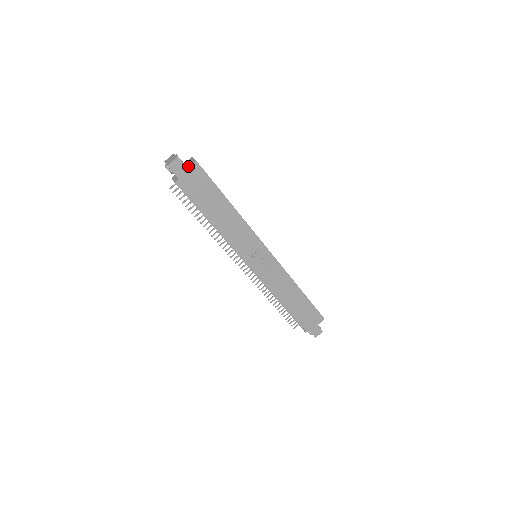
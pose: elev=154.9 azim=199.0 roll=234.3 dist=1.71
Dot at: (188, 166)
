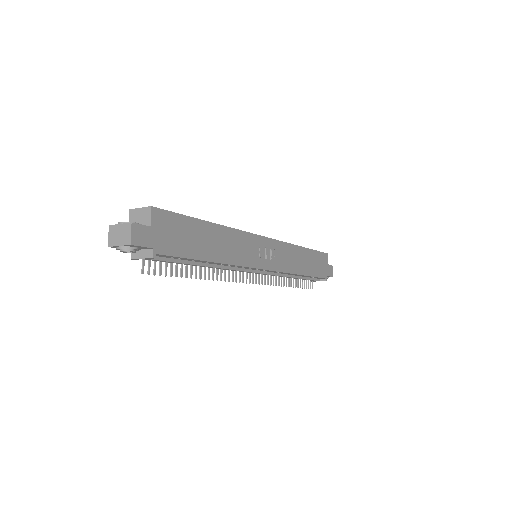
Dot at: (147, 222)
